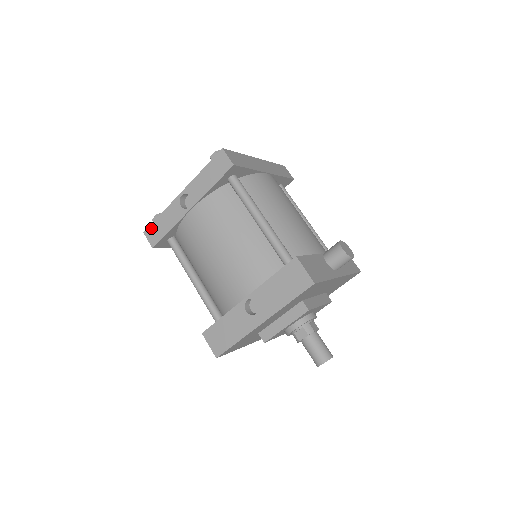
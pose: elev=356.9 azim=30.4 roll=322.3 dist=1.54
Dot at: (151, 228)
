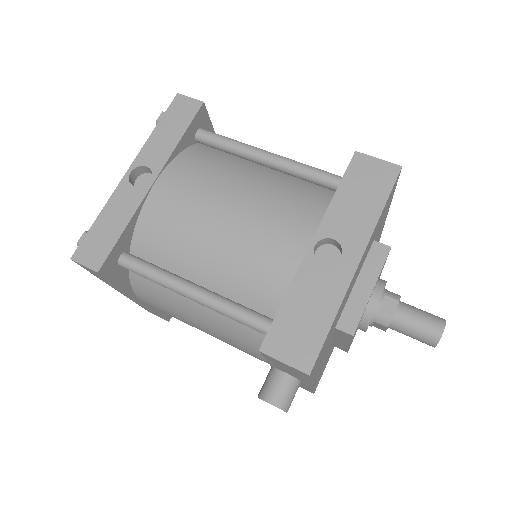
Dot at: (85, 244)
